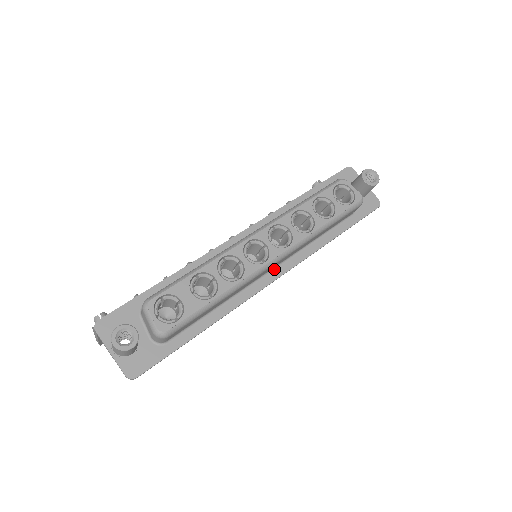
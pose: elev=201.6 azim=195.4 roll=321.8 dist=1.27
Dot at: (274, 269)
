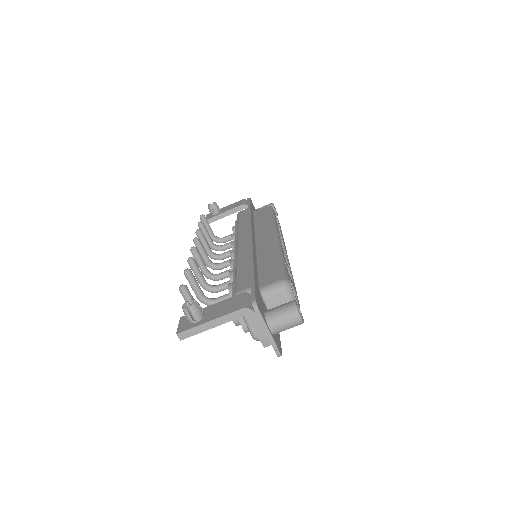
Dot at: occluded
